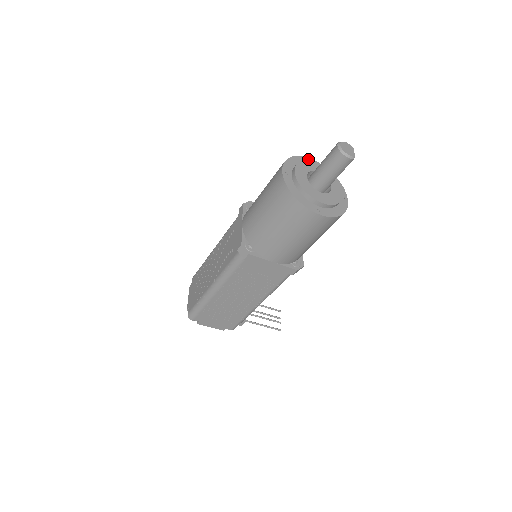
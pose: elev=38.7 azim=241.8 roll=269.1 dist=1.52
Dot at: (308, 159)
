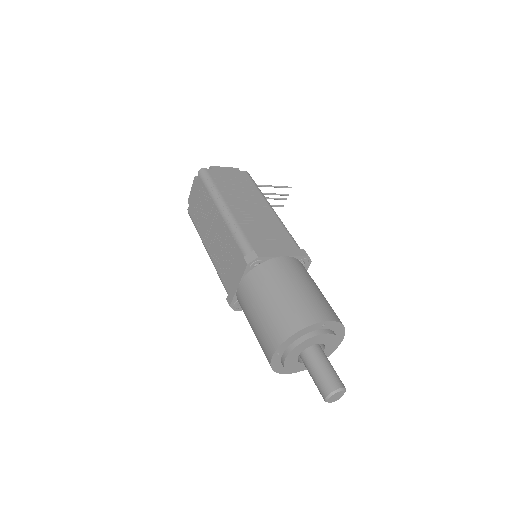
Dot at: (319, 324)
